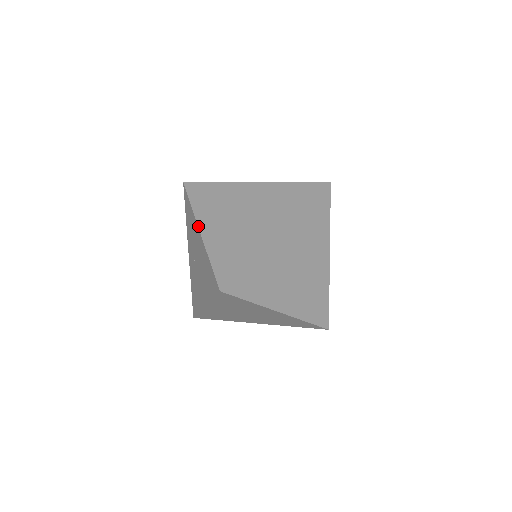
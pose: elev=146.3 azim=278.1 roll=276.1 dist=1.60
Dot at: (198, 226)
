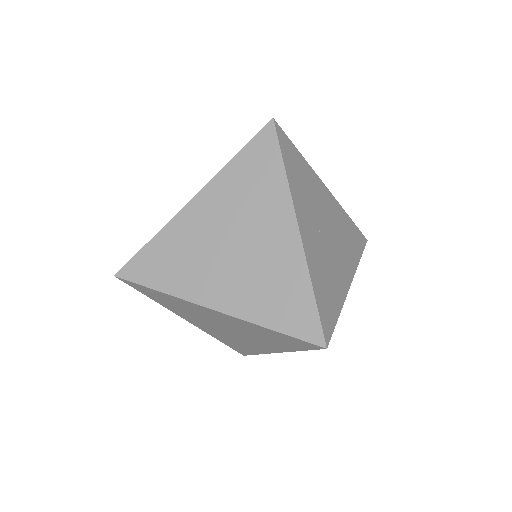
Dot at: occluded
